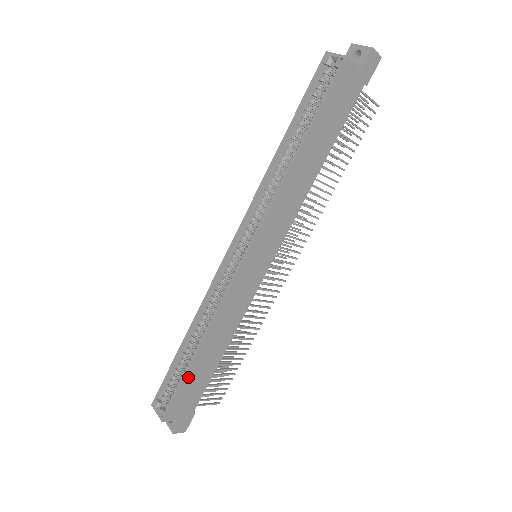
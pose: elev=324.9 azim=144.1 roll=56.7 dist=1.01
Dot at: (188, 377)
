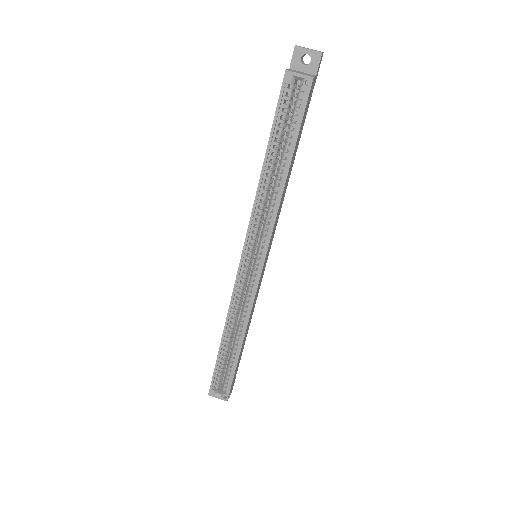
Dot at: occluded
